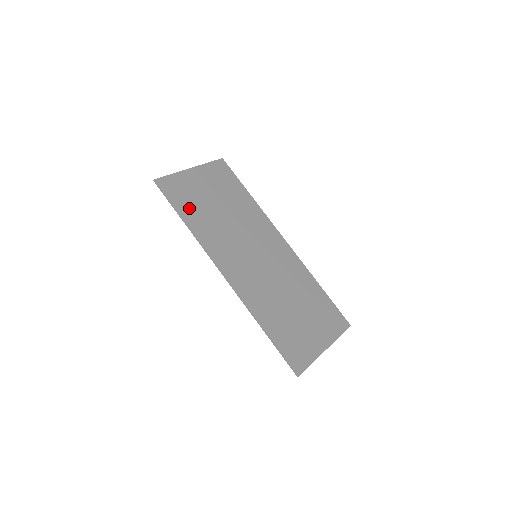
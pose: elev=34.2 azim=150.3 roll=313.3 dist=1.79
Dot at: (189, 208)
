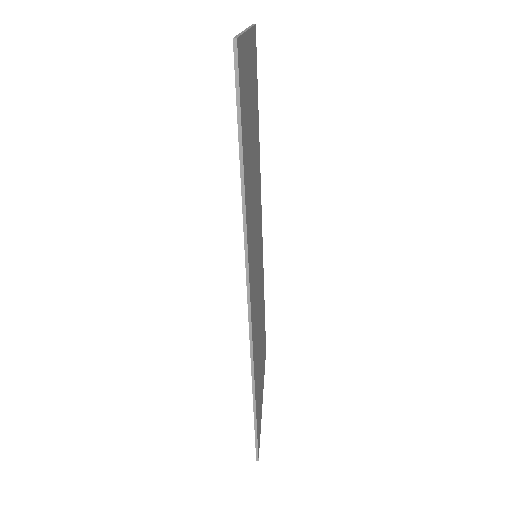
Dot at: (246, 143)
